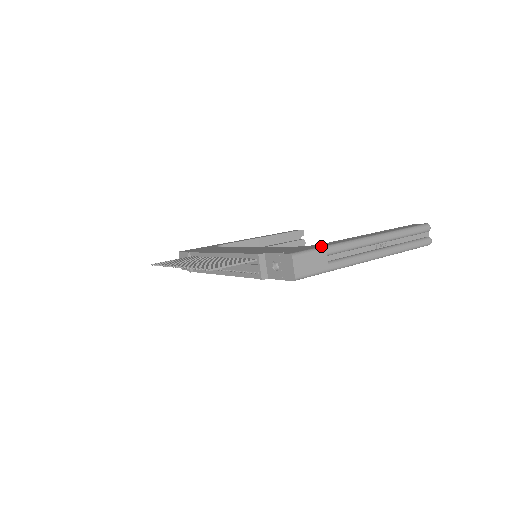
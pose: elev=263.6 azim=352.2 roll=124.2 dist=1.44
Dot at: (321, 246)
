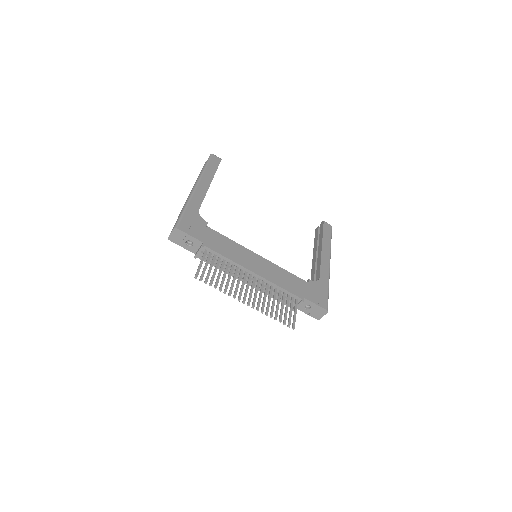
Dot at: (328, 291)
